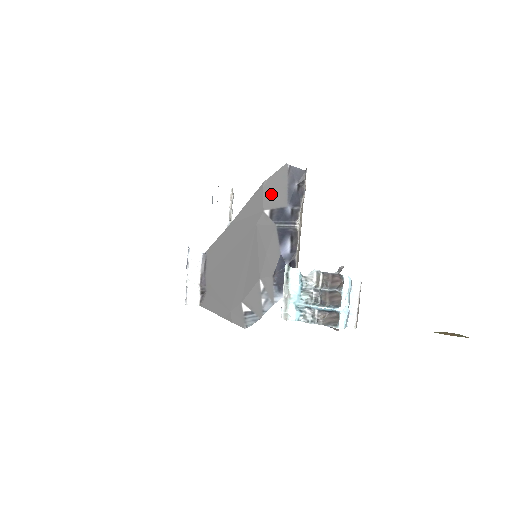
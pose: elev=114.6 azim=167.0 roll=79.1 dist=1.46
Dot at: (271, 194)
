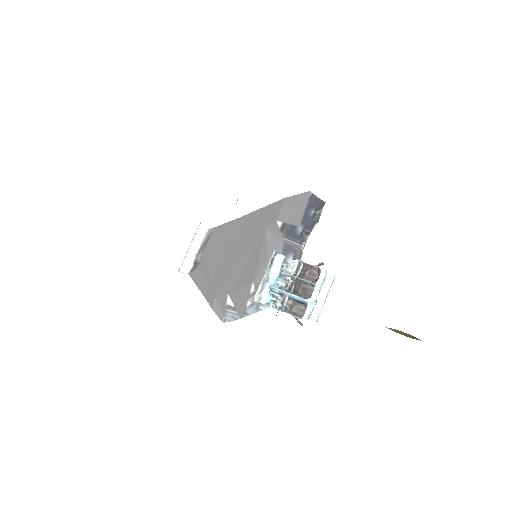
Dot at: (288, 210)
